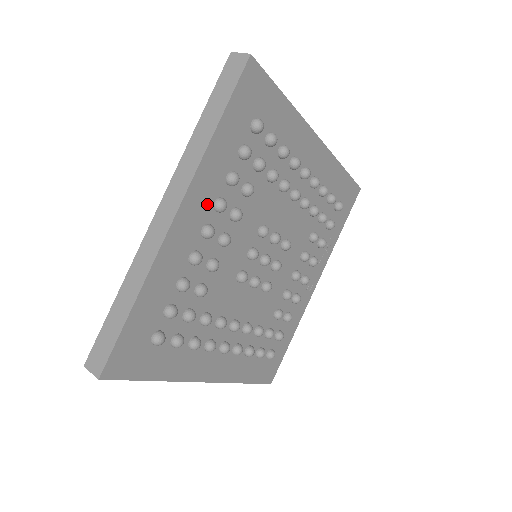
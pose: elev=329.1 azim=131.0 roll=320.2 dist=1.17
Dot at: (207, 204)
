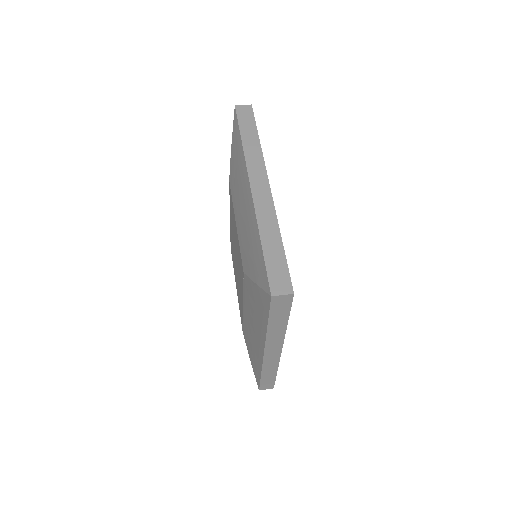
Dot at: occluded
